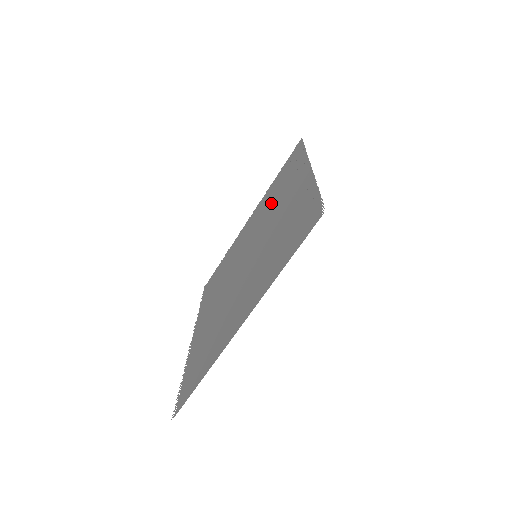
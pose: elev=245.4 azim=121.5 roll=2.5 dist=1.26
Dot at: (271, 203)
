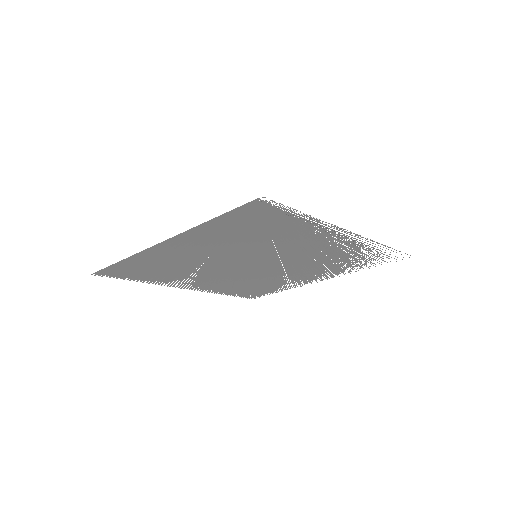
Dot at: (327, 260)
